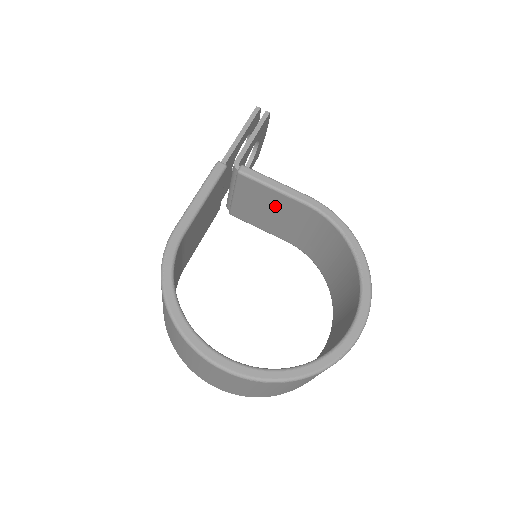
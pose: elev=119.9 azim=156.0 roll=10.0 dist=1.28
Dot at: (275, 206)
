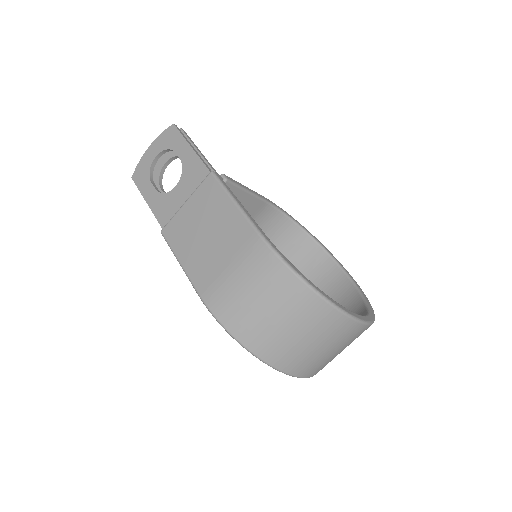
Dot at: occluded
